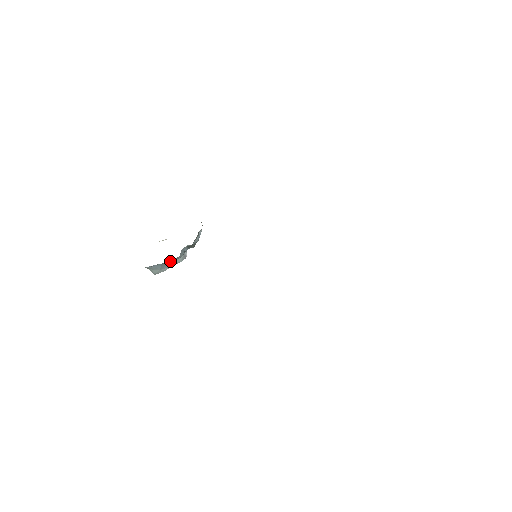
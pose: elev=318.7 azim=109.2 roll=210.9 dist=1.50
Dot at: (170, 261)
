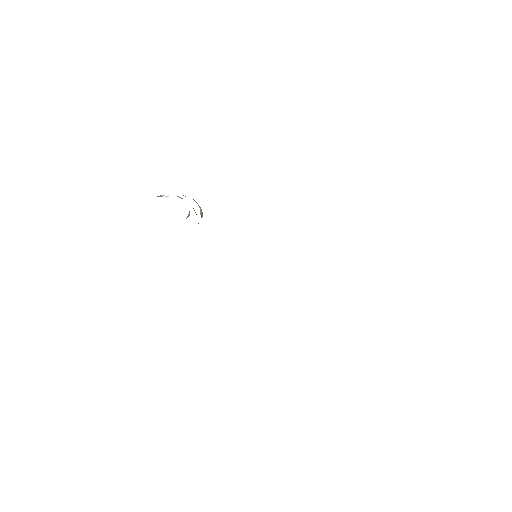
Dot at: occluded
